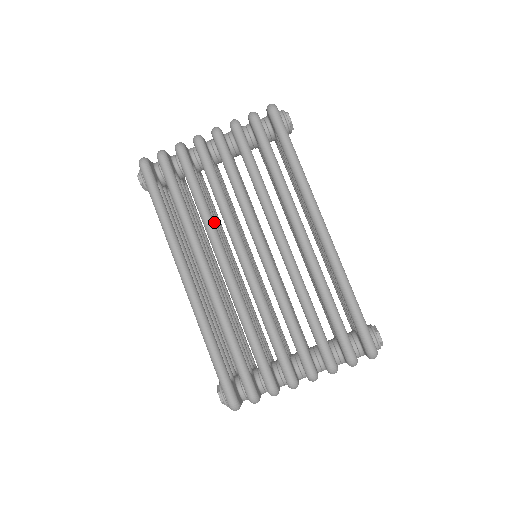
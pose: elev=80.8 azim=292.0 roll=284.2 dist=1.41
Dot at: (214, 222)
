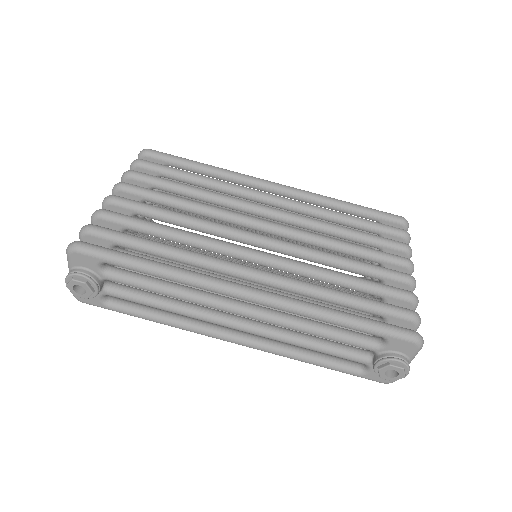
Dot at: occluded
